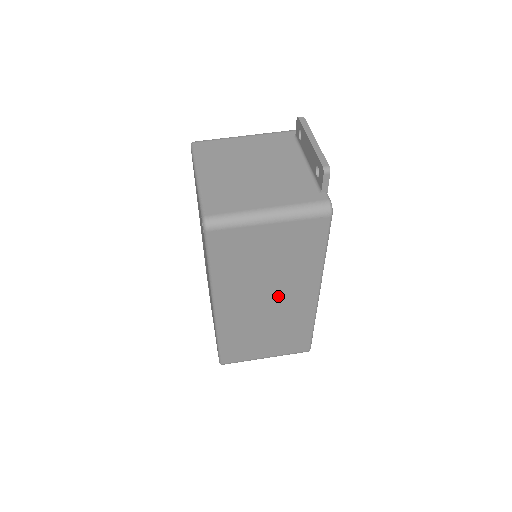
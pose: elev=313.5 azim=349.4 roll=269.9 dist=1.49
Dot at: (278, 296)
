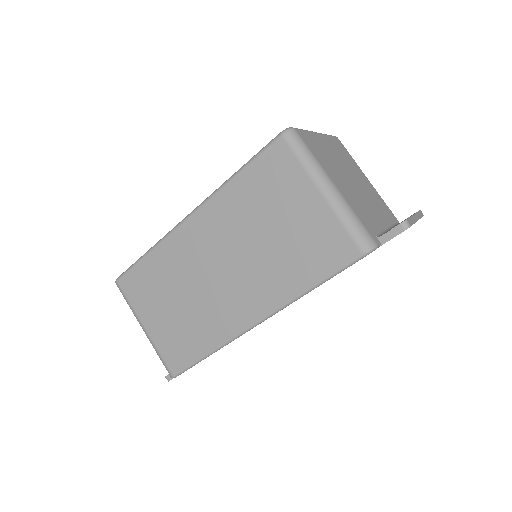
Dot at: (234, 276)
